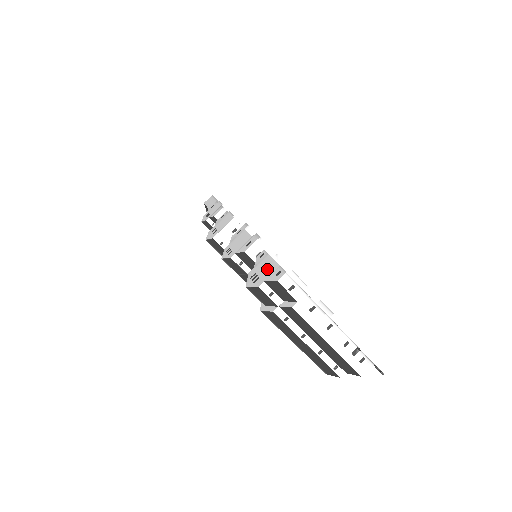
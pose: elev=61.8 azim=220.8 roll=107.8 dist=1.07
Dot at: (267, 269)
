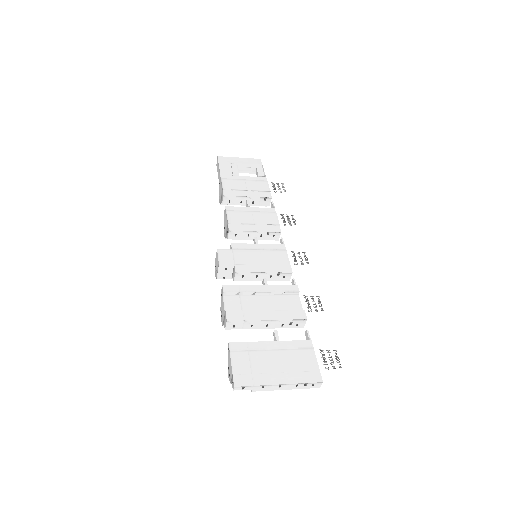
Dot at: (230, 370)
